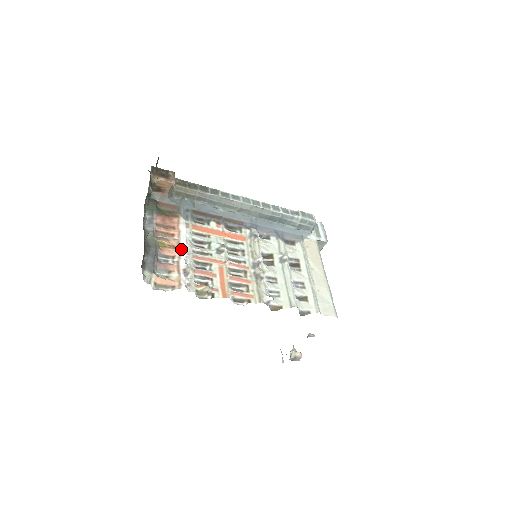
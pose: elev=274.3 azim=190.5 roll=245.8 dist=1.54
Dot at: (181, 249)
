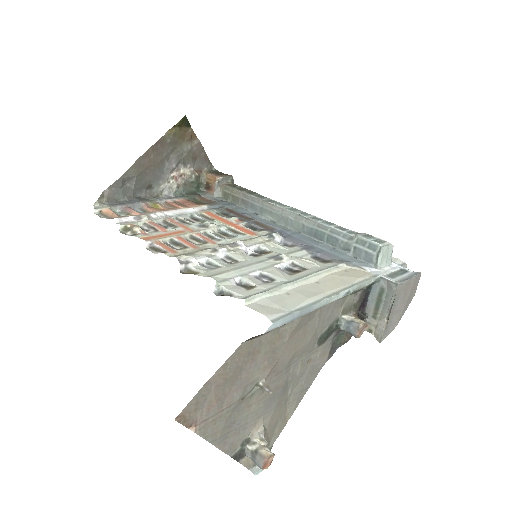
Dot at: (165, 212)
